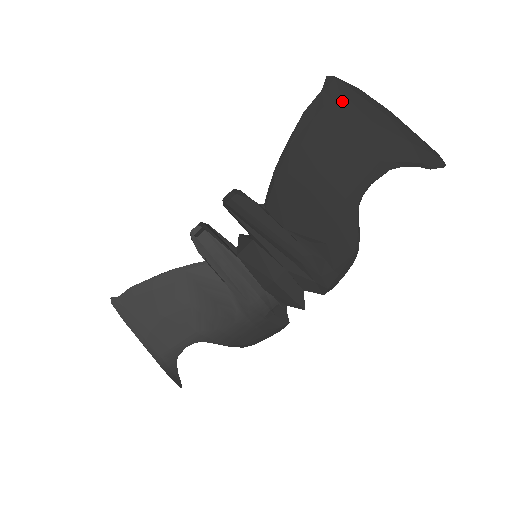
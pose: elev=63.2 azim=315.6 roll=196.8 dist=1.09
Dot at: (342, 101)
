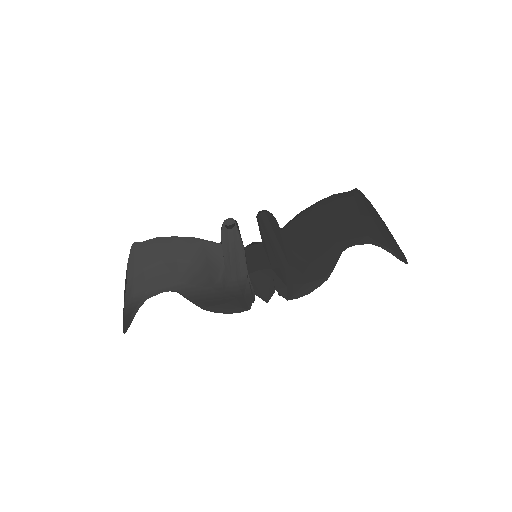
Dot at: (359, 200)
